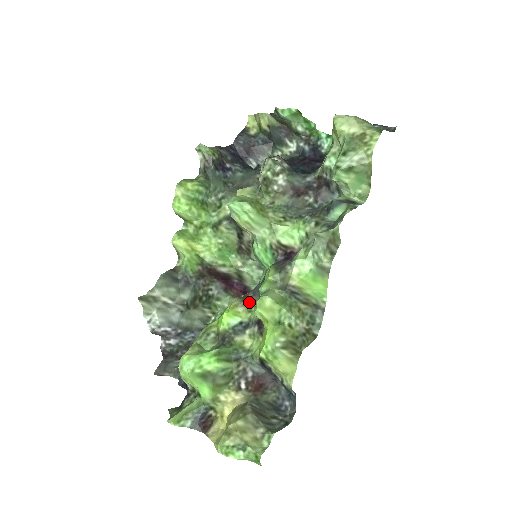
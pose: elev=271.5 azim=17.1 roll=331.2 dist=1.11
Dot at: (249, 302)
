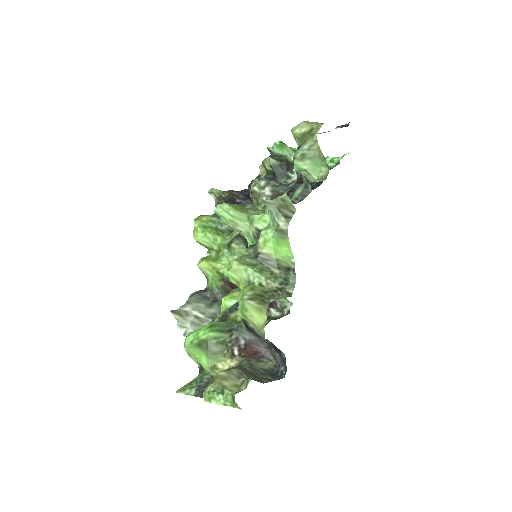
Dot at: occluded
